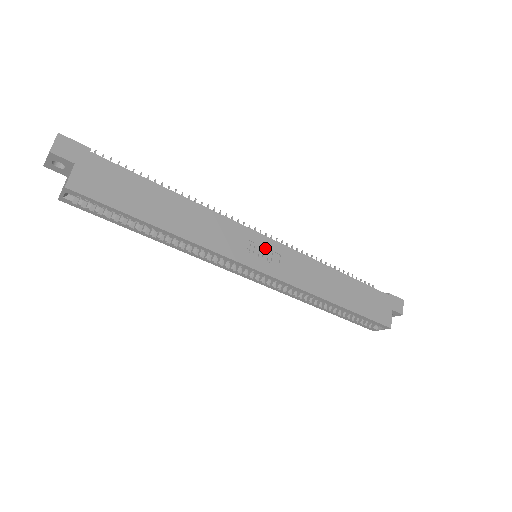
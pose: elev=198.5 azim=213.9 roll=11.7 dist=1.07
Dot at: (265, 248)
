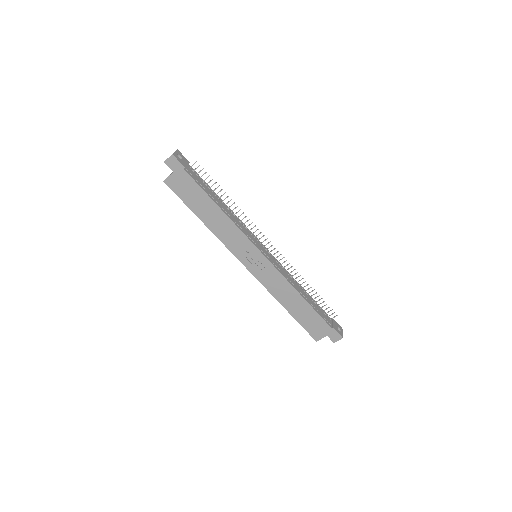
Dot at: (258, 258)
